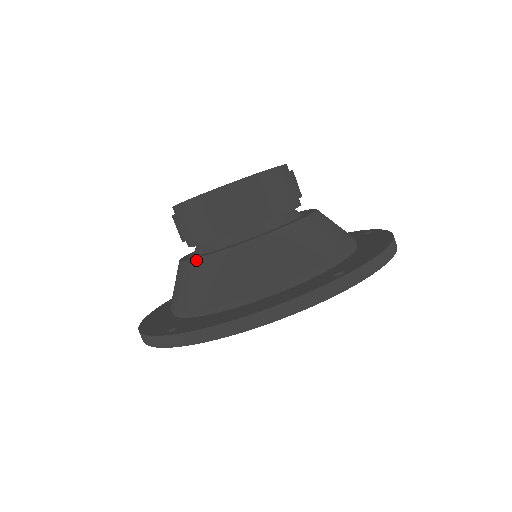
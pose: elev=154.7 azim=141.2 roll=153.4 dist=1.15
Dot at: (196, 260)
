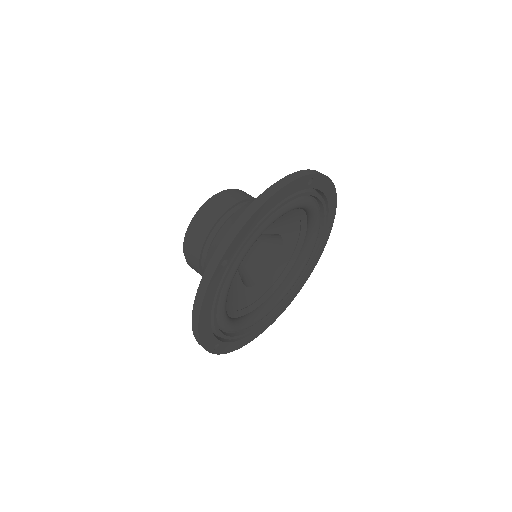
Dot at: (214, 241)
